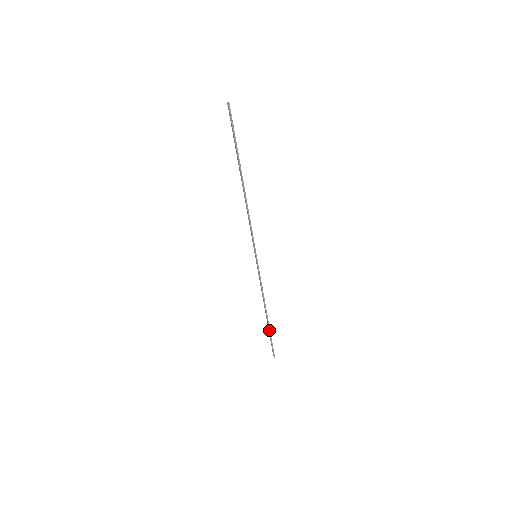
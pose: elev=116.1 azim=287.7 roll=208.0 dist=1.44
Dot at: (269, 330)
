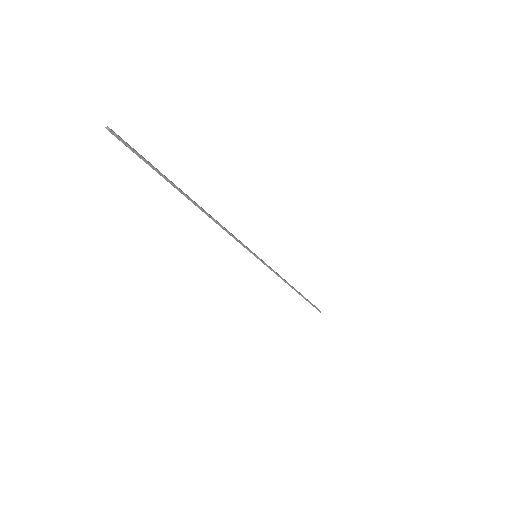
Dot at: (305, 299)
